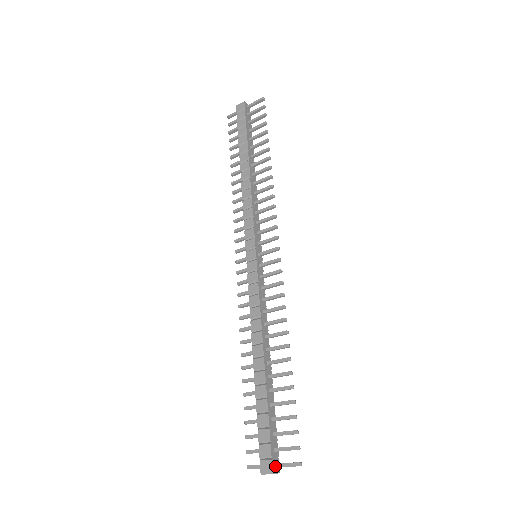
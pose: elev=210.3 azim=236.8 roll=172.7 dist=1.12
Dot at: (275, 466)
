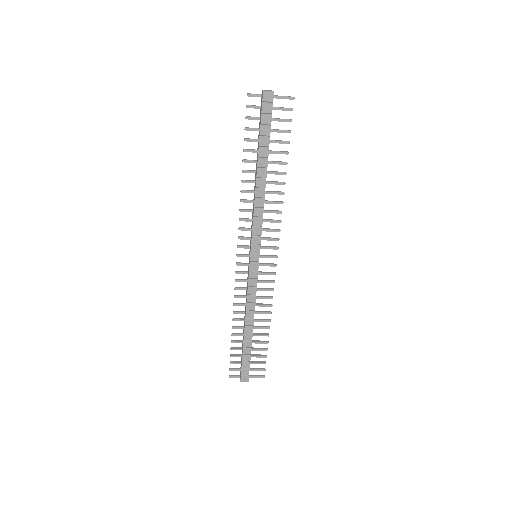
Dot at: (249, 377)
